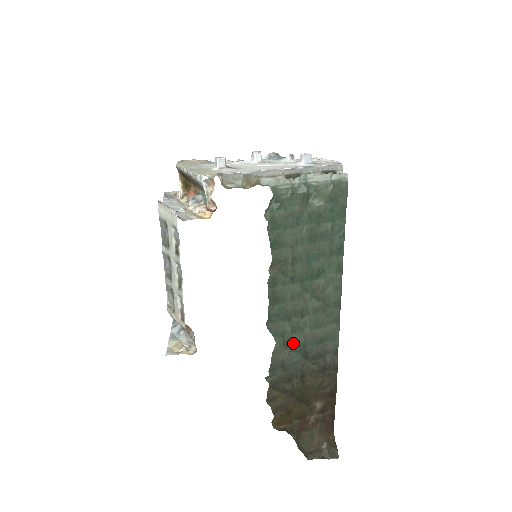
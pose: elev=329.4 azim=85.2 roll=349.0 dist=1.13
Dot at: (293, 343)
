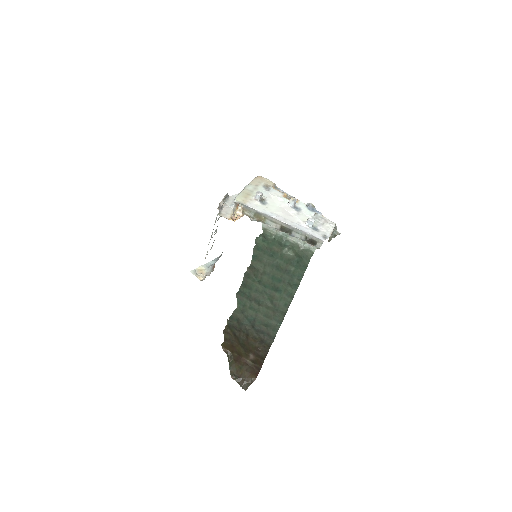
Dot at: (248, 314)
